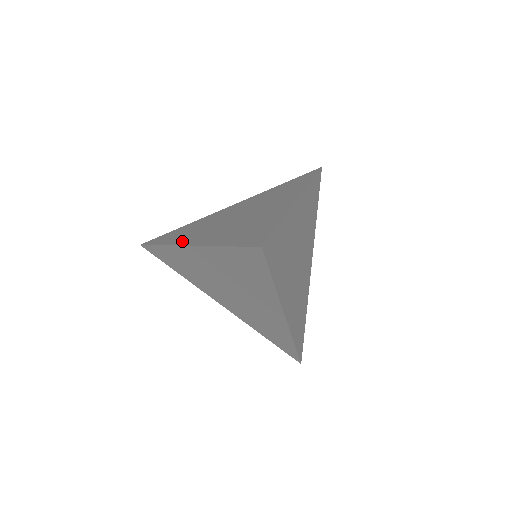
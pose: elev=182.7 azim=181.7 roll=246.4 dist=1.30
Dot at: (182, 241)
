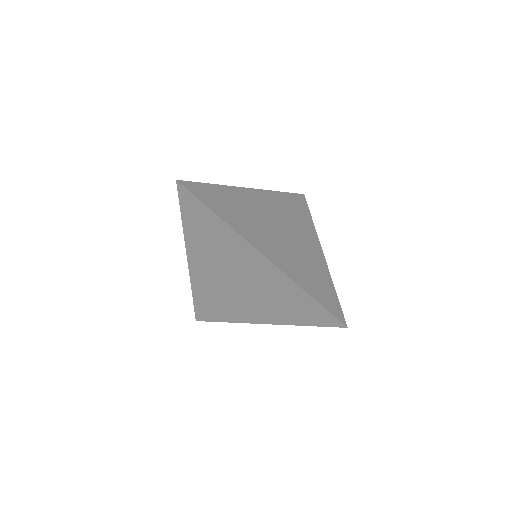
Dot at: occluded
